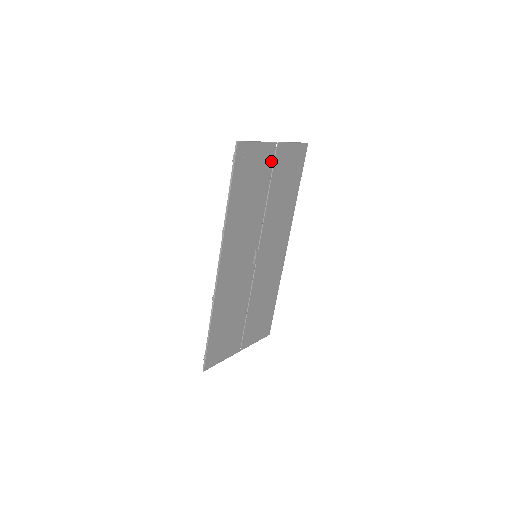
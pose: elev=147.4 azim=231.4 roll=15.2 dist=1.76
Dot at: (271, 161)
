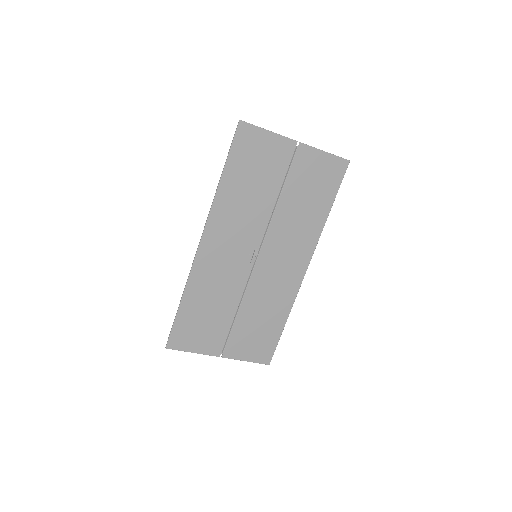
Dot at: (288, 159)
